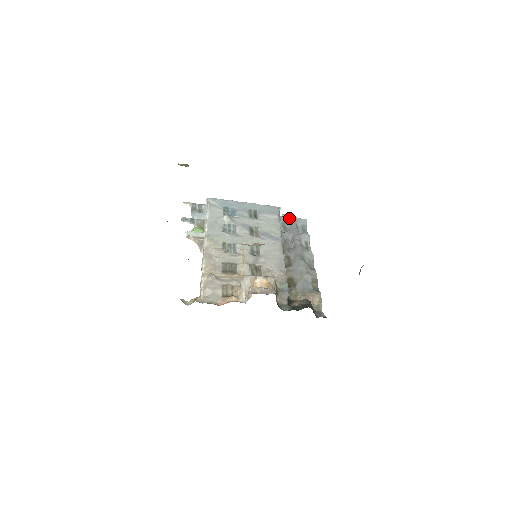
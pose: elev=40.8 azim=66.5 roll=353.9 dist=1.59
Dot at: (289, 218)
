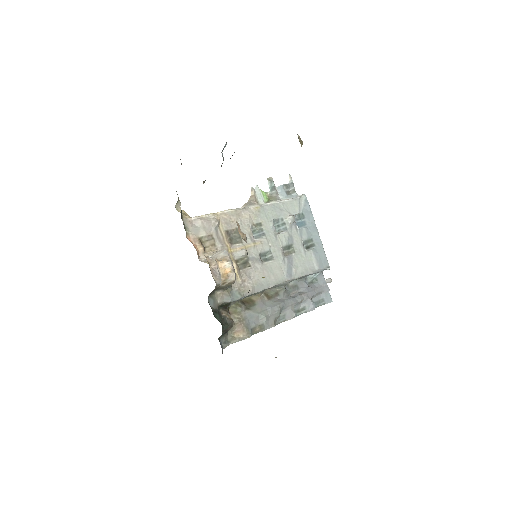
Dot at: (325, 283)
